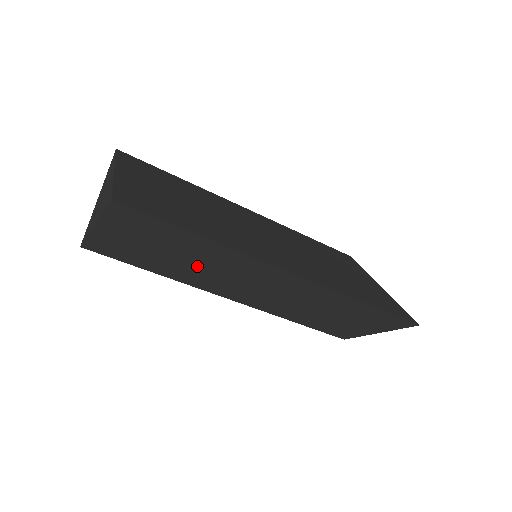
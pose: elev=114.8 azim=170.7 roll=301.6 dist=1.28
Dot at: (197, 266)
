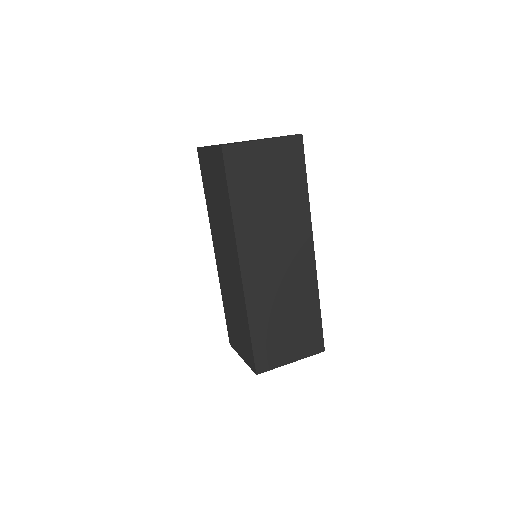
Dot at: (271, 213)
